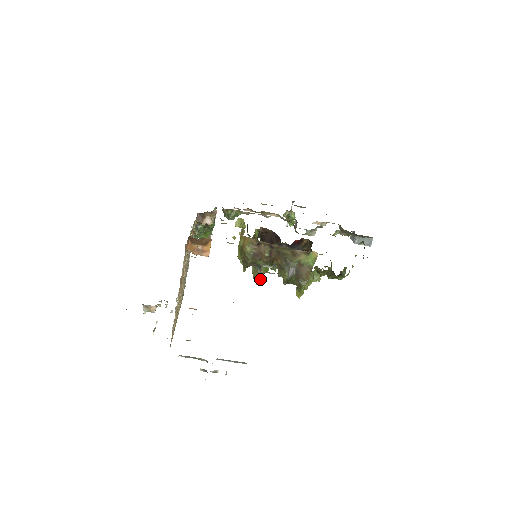
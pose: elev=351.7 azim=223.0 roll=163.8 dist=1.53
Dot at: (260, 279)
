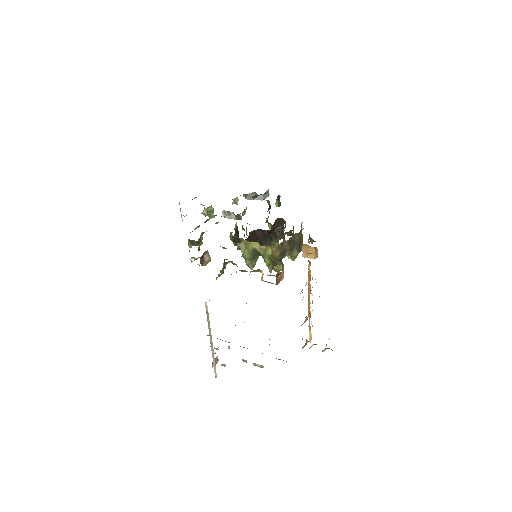
Dot at: (283, 268)
